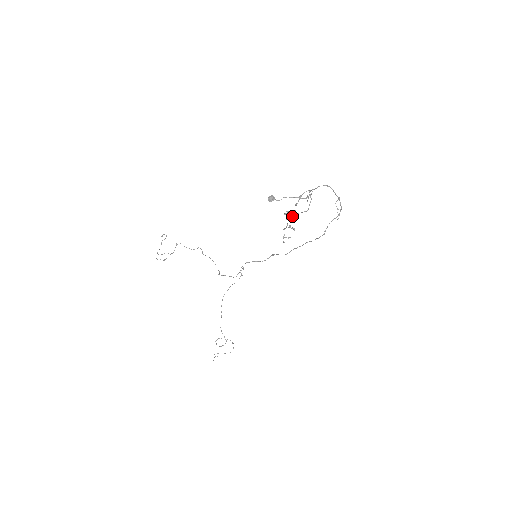
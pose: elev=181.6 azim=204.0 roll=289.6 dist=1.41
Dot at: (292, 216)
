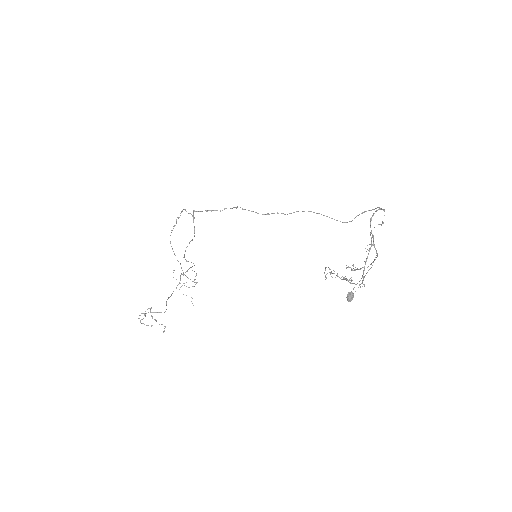
Dot at: occluded
